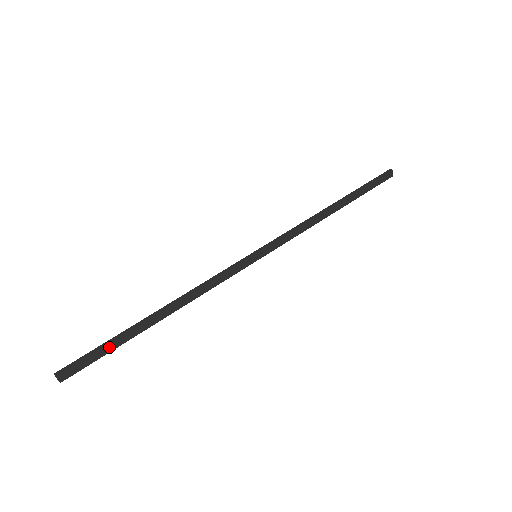
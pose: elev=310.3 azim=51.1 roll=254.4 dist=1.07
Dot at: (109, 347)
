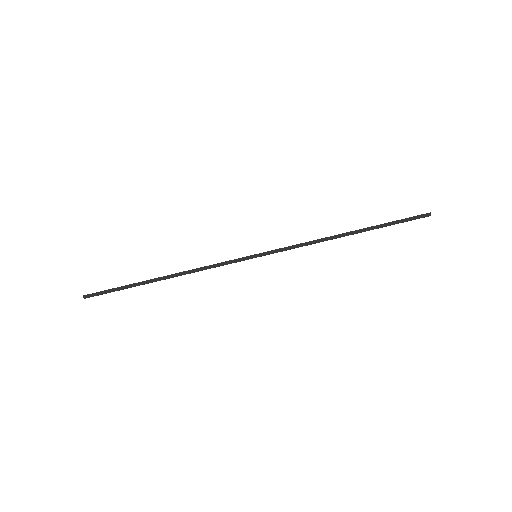
Dot at: (123, 289)
